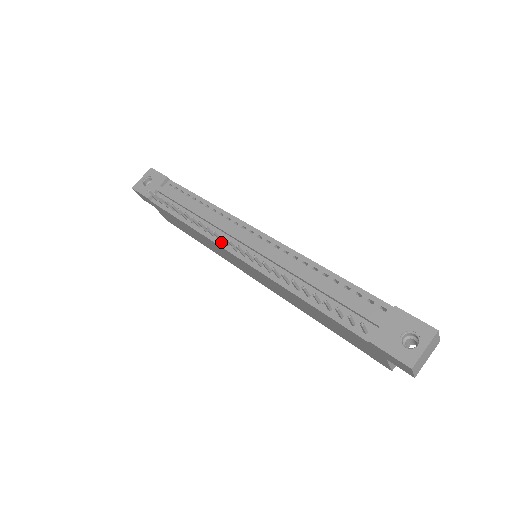
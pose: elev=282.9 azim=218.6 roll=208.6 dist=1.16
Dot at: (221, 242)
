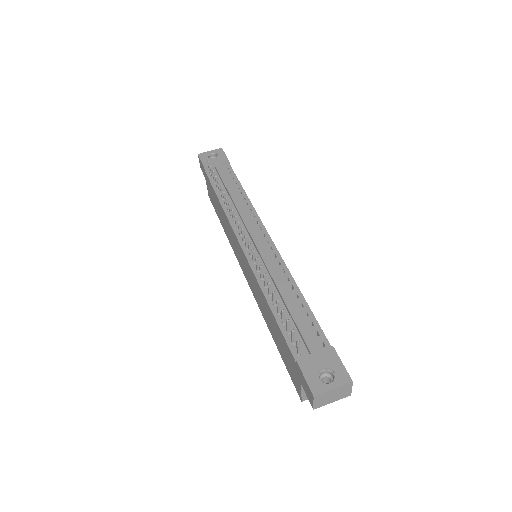
Dot at: (236, 229)
